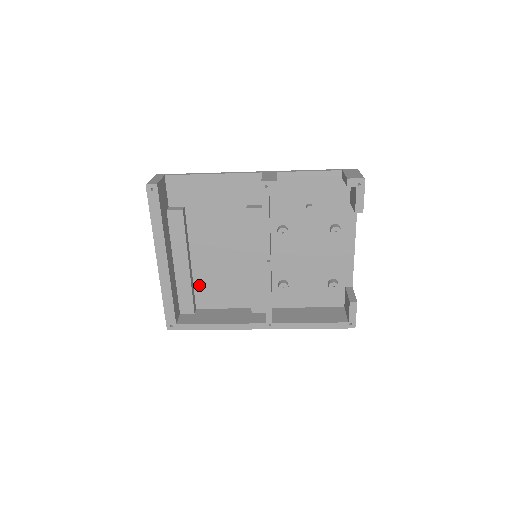
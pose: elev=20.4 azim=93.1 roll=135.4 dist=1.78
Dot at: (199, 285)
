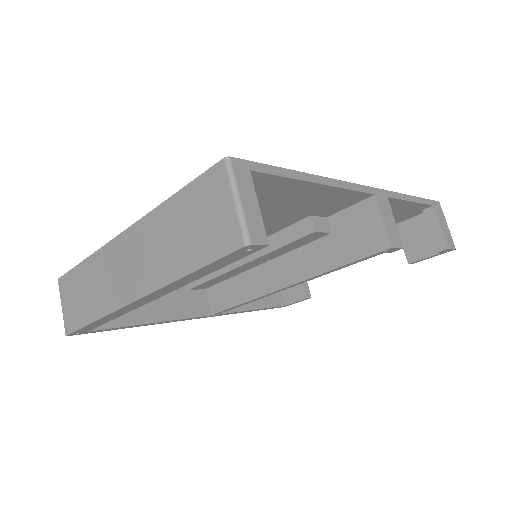
Dot at: occluded
